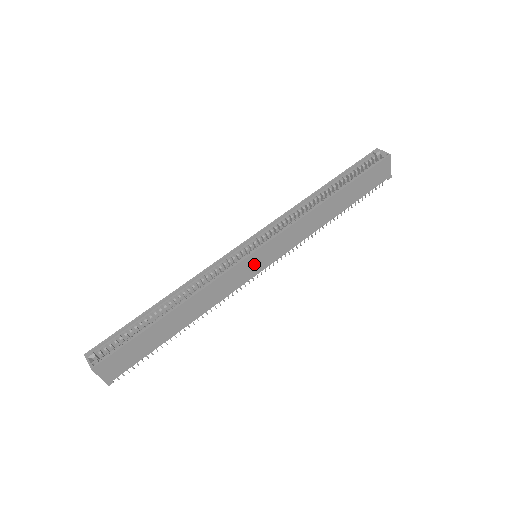
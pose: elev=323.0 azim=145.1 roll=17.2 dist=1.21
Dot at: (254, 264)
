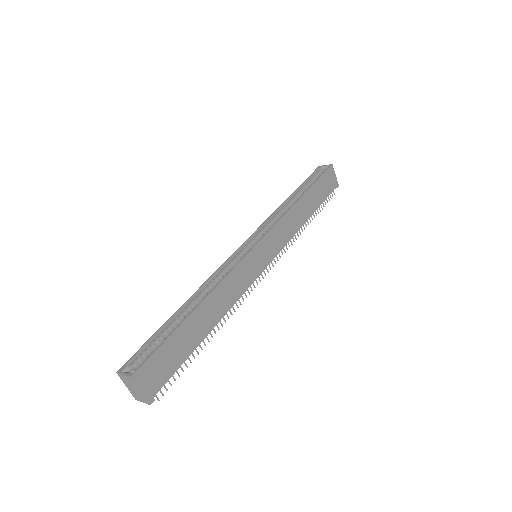
Dot at: (258, 259)
